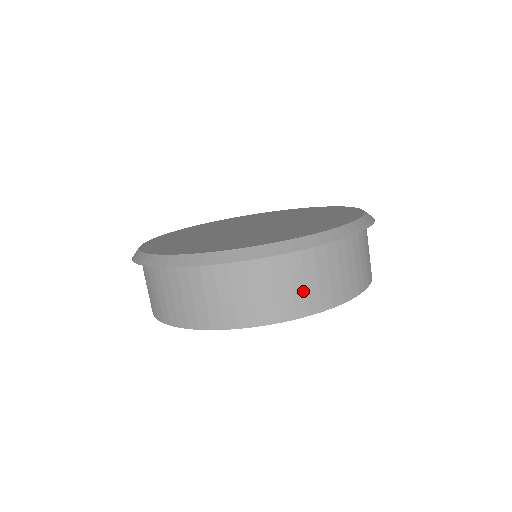
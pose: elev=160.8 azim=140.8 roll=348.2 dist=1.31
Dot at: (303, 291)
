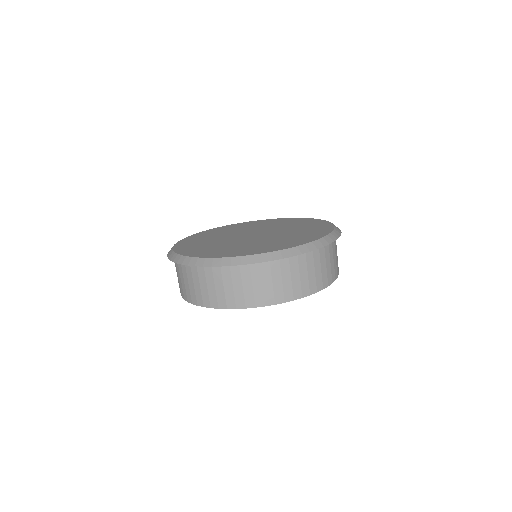
Dot at: (232, 292)
